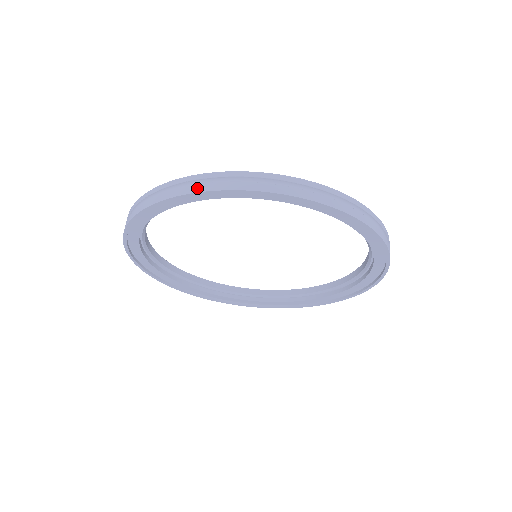
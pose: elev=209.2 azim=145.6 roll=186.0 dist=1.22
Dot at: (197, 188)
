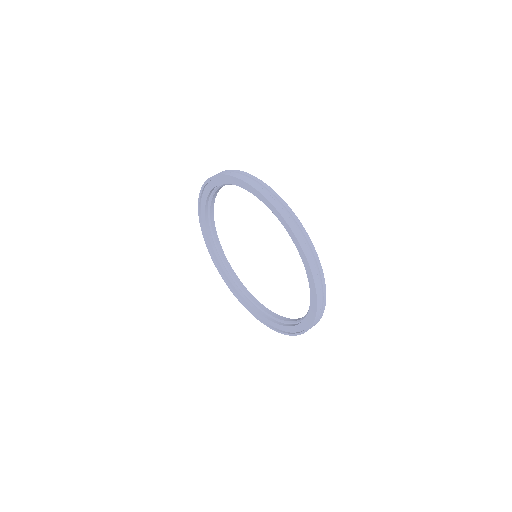
Dot at: (240, 177)
